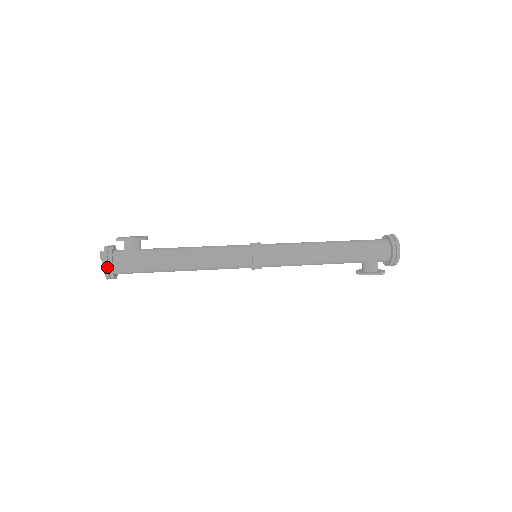
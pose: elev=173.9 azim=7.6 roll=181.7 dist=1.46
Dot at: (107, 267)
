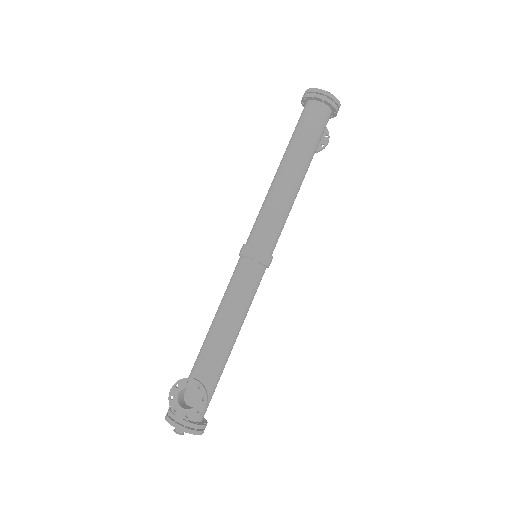
Dot at: (203, 429)
